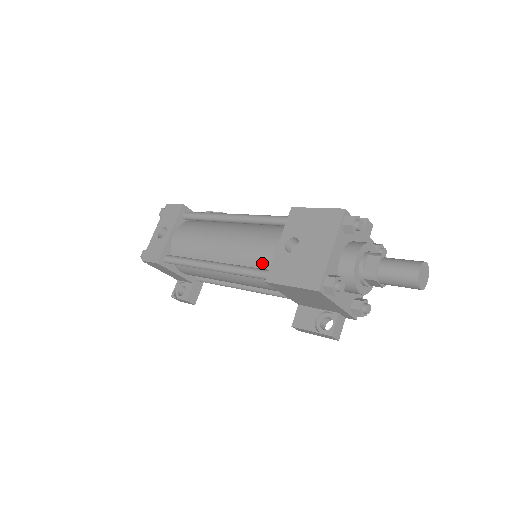
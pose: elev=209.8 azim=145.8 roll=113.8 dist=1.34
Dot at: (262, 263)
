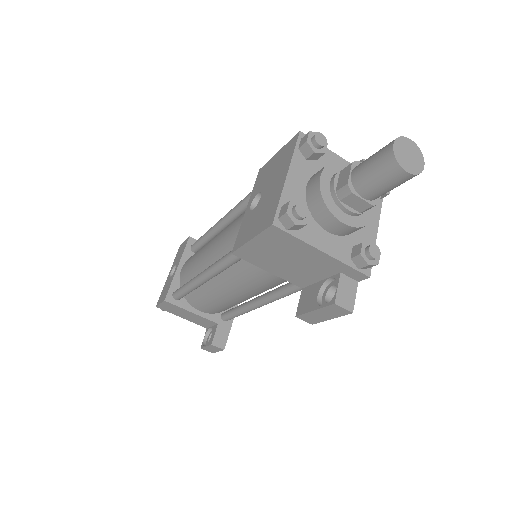
Dot at: occluded
